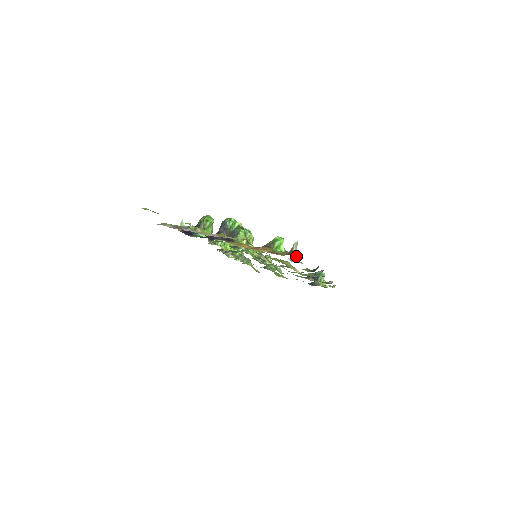
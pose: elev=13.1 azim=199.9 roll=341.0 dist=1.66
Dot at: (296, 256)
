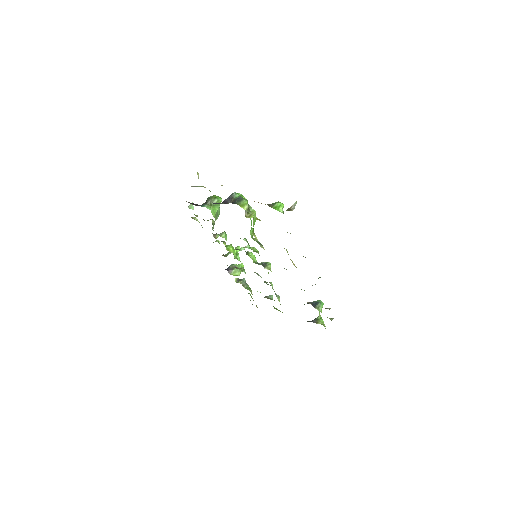
Dot at: occluded
